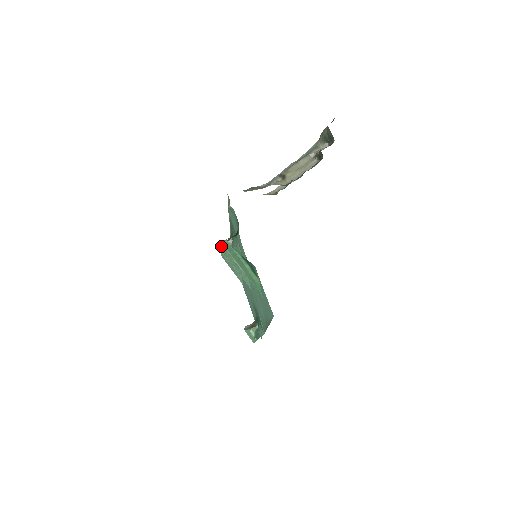
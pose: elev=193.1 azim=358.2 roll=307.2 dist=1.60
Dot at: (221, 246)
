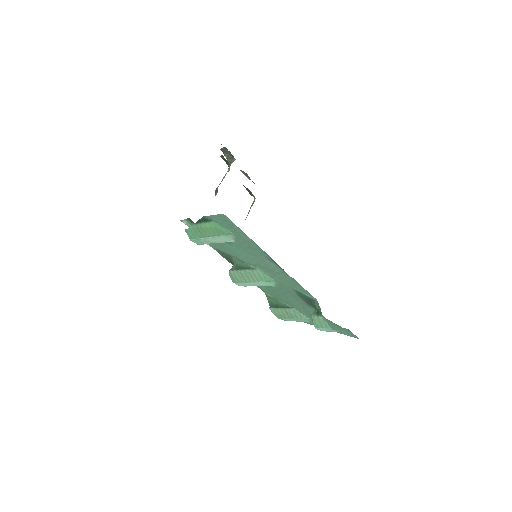
Dot at: (231, 277)
